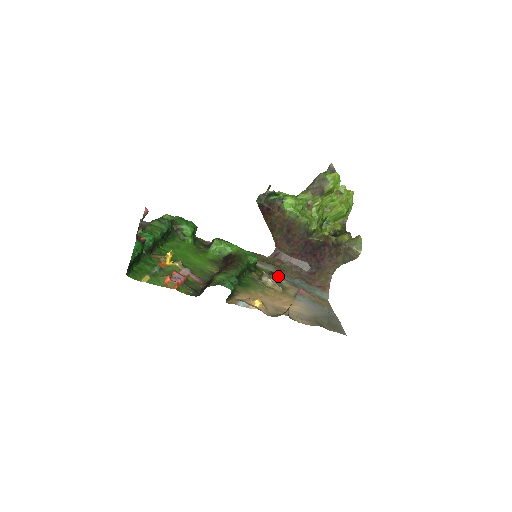
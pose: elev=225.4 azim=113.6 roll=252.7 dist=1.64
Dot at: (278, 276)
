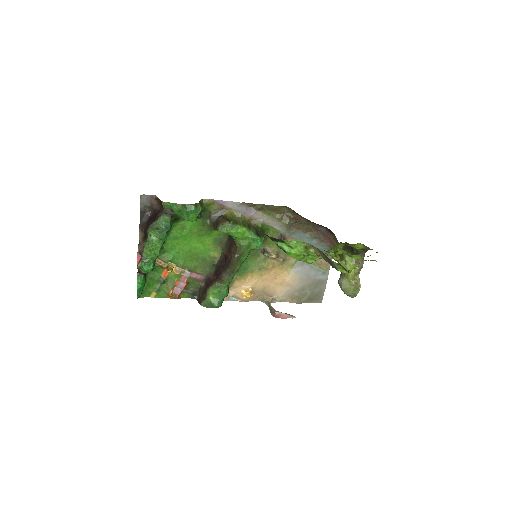
Dot at: occluded
